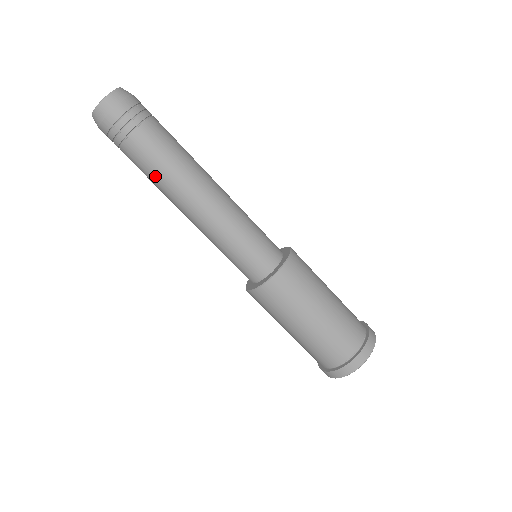
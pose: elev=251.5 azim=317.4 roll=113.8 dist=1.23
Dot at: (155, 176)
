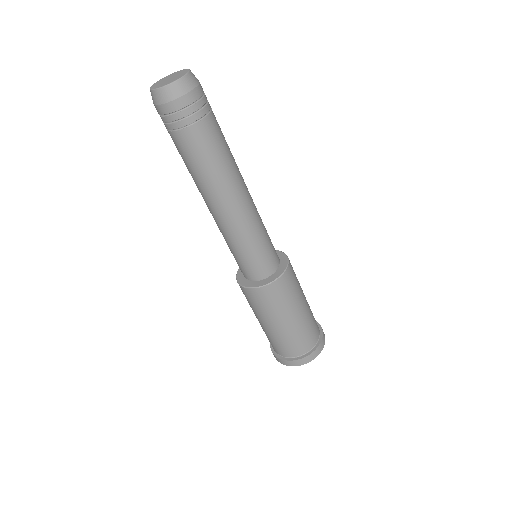
Dot at: (197, 170)
